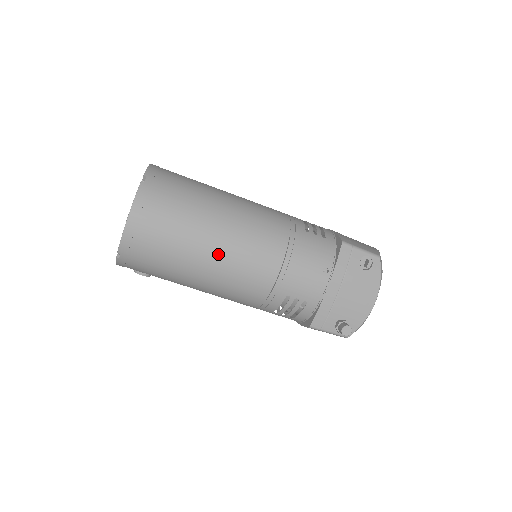
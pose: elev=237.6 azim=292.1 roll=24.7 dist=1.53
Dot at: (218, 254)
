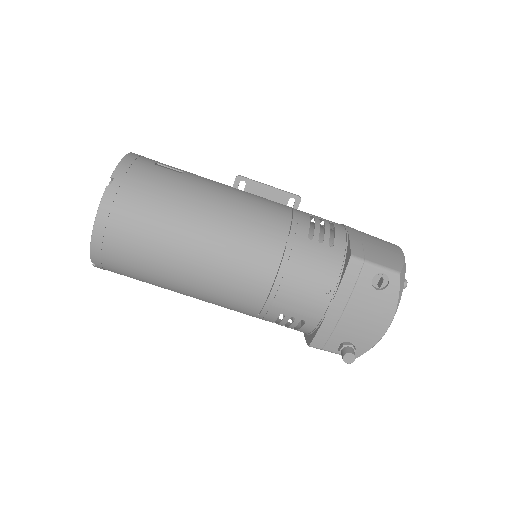
Dot at: (197, 269)
